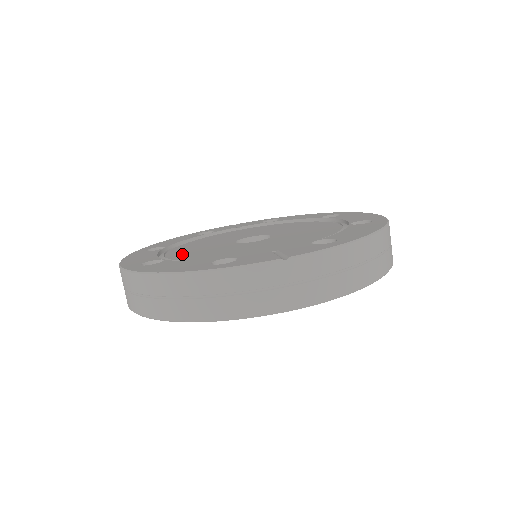
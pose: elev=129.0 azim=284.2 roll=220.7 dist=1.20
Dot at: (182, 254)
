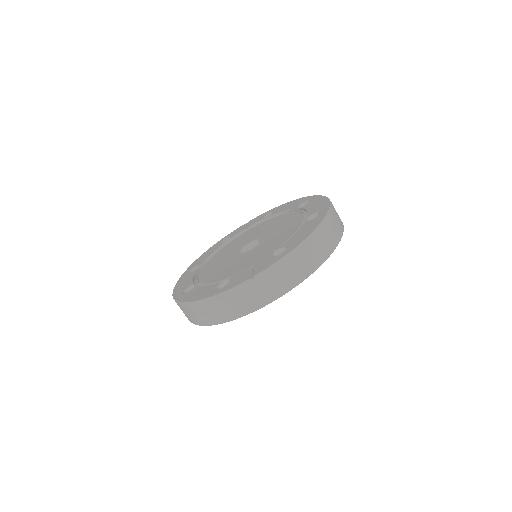
Dot at: (207, 273)
